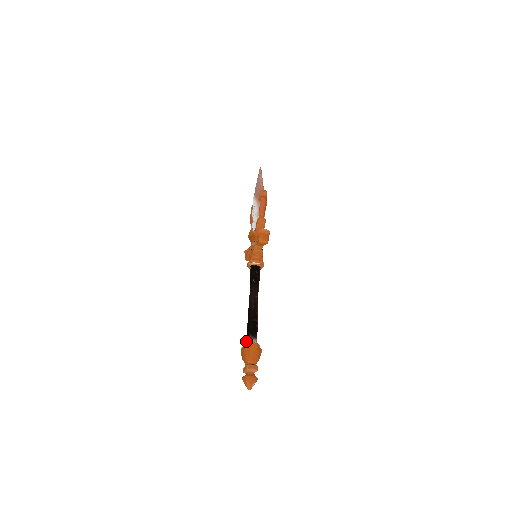
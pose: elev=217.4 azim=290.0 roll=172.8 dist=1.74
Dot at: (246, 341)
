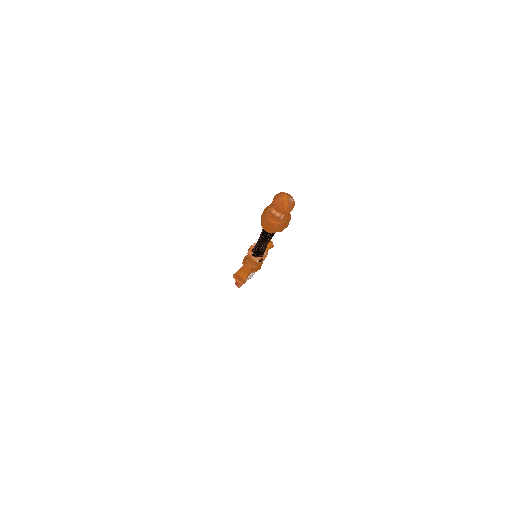
Dot at: occluded
